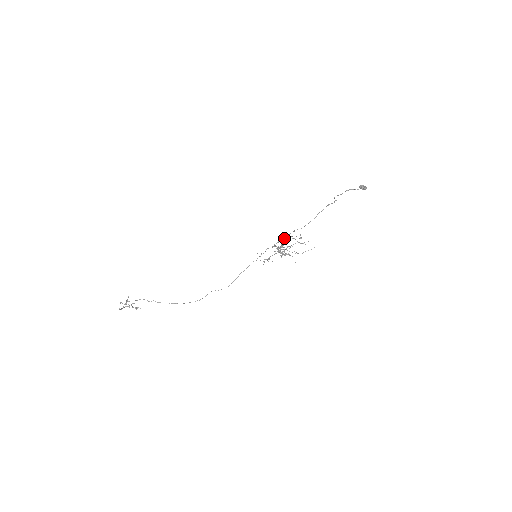
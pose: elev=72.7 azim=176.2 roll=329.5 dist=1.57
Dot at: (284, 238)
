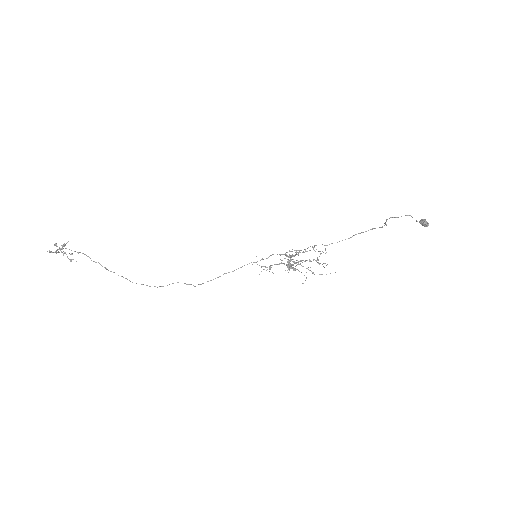
Dot at: (299, 250)
